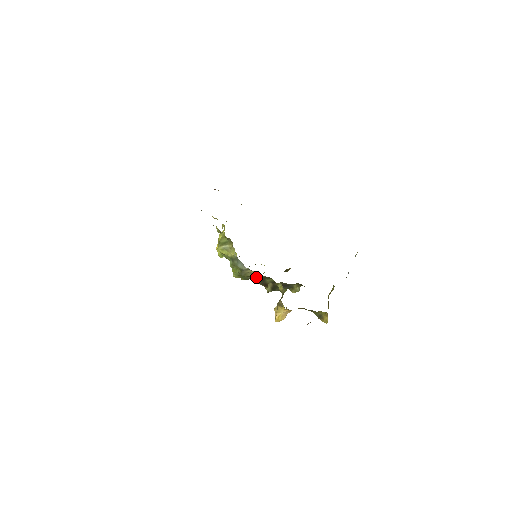
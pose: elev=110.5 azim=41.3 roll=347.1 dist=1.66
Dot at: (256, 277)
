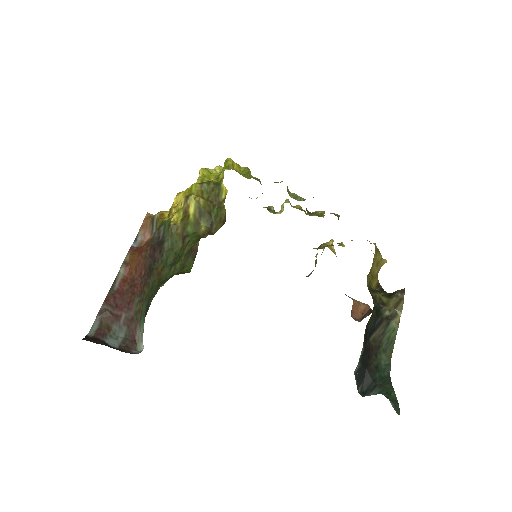
Dot at: occluded
